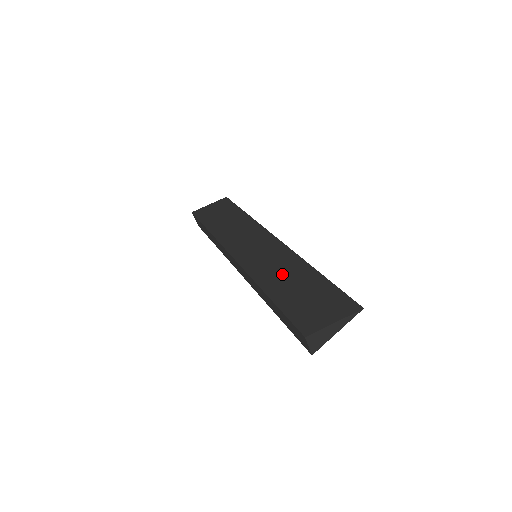
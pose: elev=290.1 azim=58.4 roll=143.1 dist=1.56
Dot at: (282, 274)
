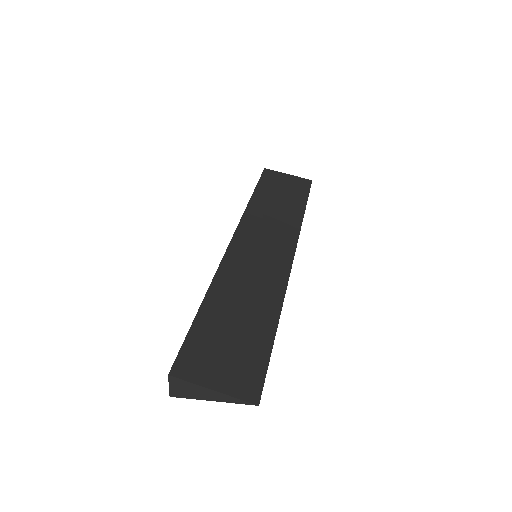
Dot at: (245, 294)
